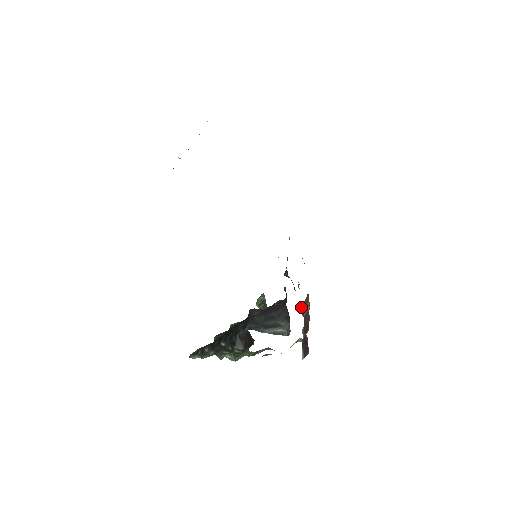
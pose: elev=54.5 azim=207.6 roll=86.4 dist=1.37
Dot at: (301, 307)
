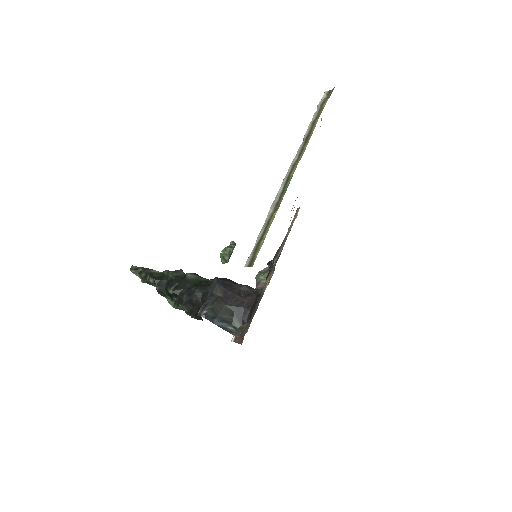
Dot at: (260, 277)
